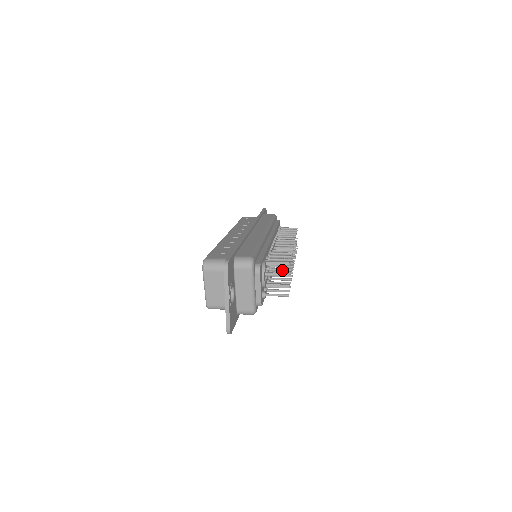
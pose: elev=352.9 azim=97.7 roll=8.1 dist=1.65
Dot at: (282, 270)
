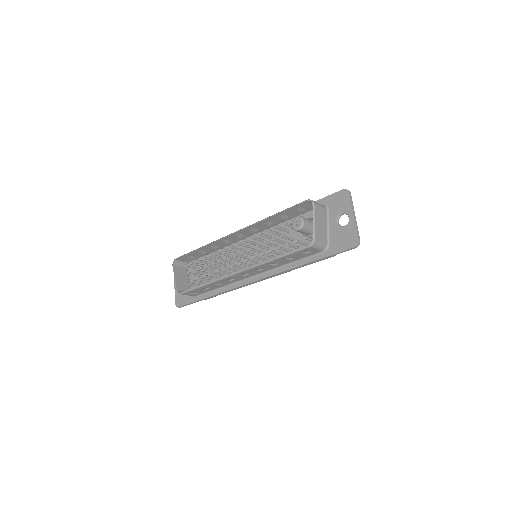
Dot at: occluded
